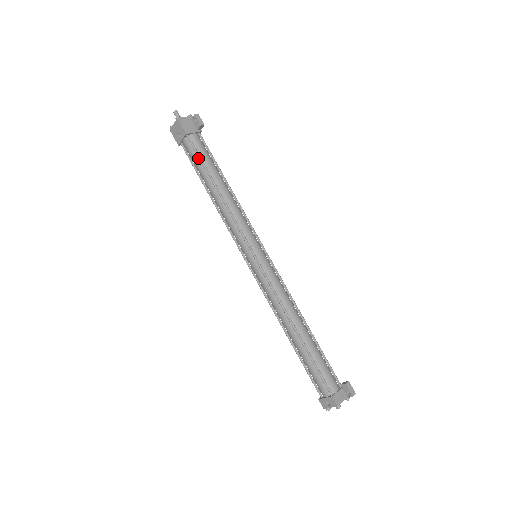
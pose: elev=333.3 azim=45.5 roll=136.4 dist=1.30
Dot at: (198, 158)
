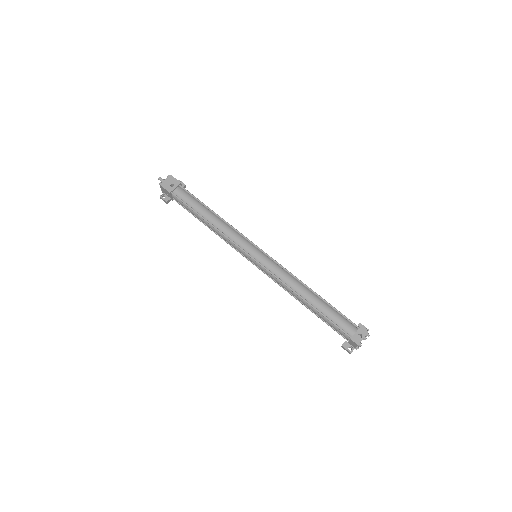
Dot at: (192, 198)
